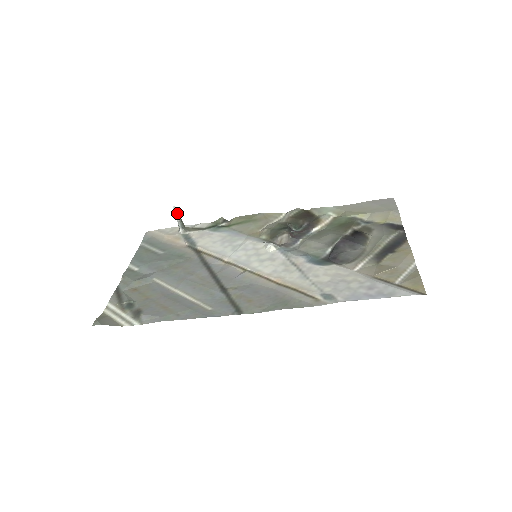
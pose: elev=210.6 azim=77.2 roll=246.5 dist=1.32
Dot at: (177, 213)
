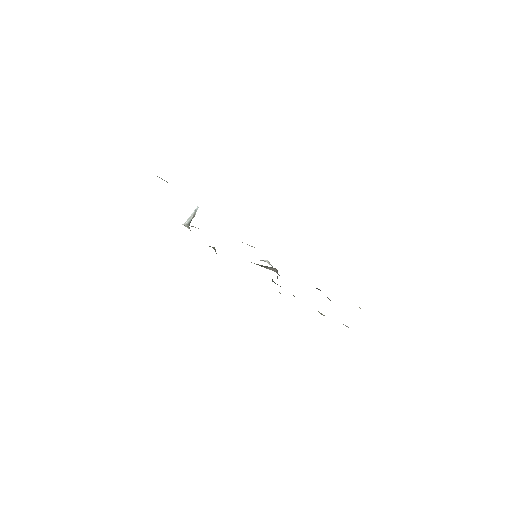
Dot at: occluded
